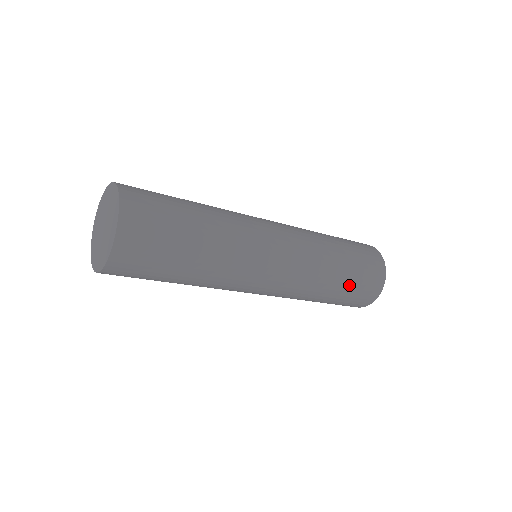
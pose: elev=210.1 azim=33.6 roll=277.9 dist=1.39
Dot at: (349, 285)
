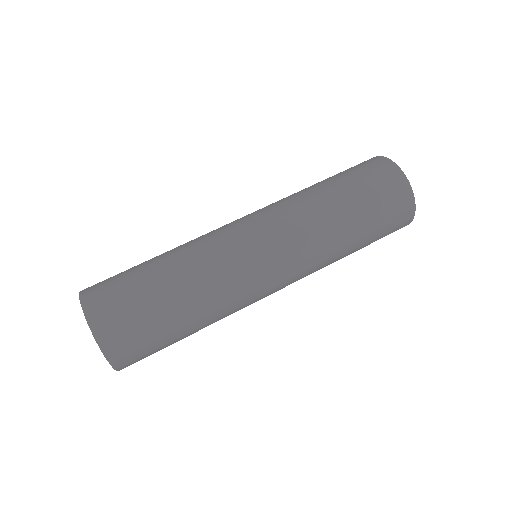
Dot at: (351, 188)
